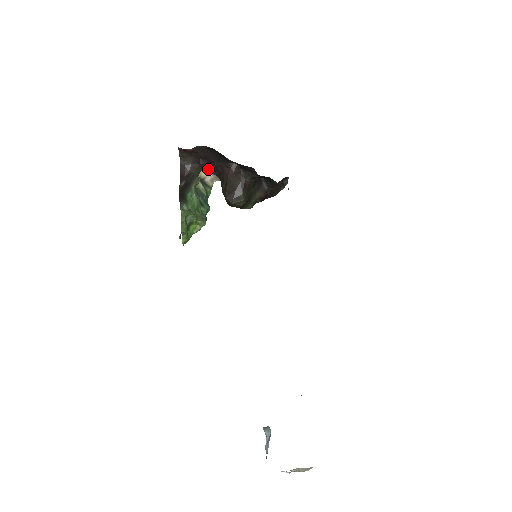
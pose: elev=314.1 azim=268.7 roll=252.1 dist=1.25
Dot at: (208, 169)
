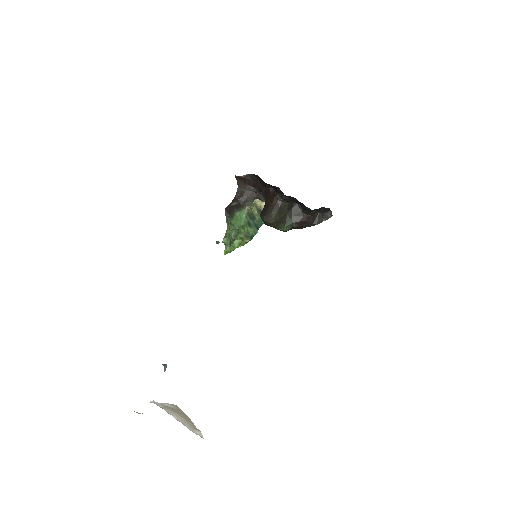
Dot at: (260, 196)
